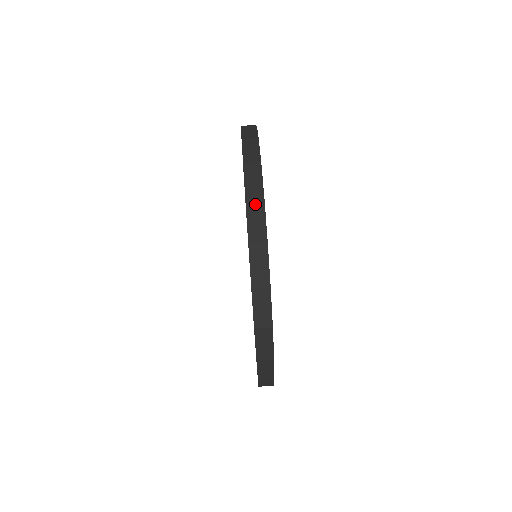
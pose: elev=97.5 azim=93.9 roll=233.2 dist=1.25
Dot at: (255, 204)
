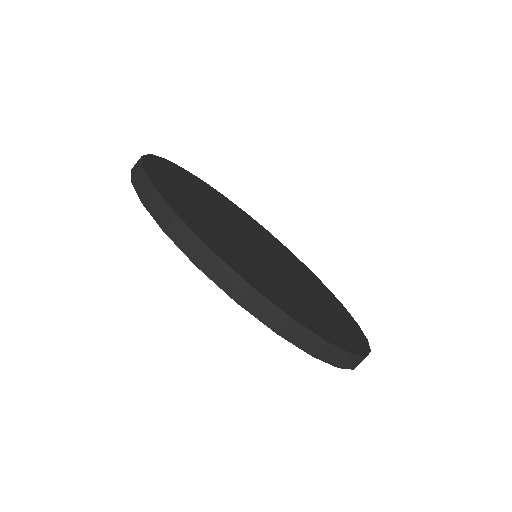
Dot at: (323, 351)
